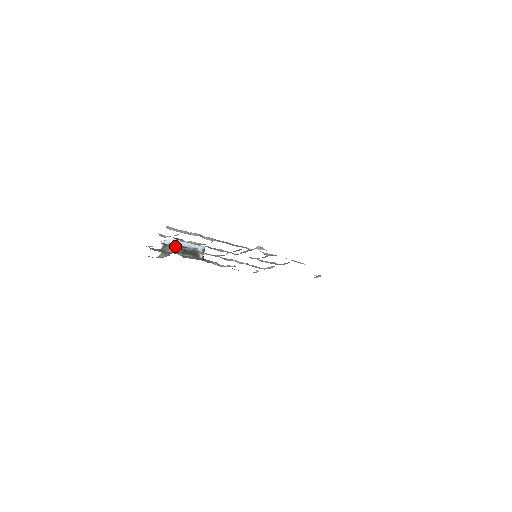
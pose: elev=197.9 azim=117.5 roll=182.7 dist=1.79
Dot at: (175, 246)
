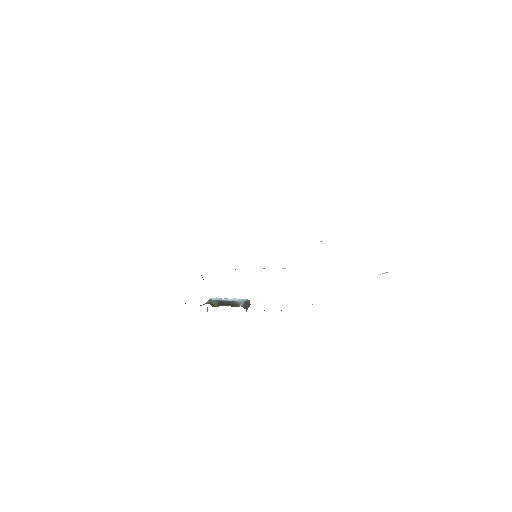
Dot at: occluded
